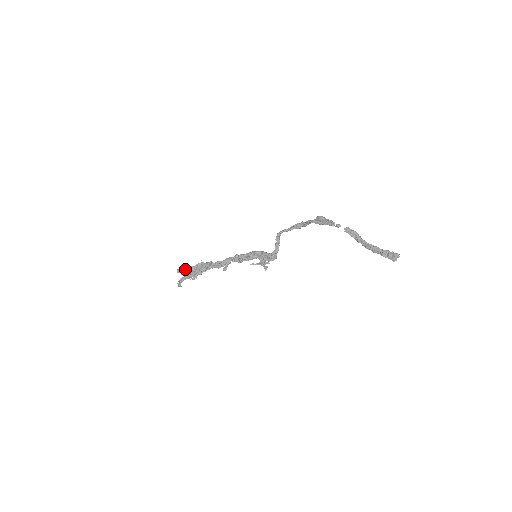
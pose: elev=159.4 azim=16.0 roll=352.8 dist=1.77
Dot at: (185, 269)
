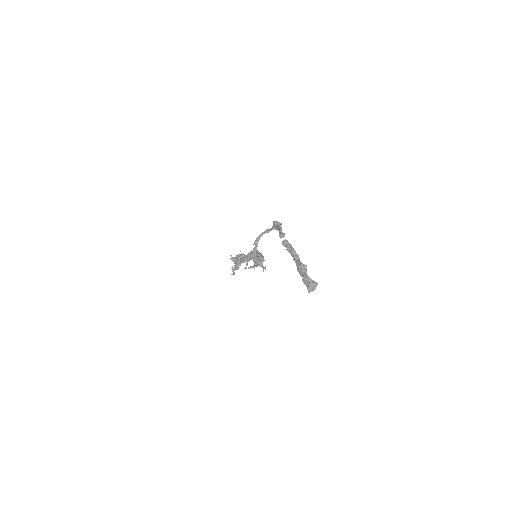
Dot at: (232, 259)
